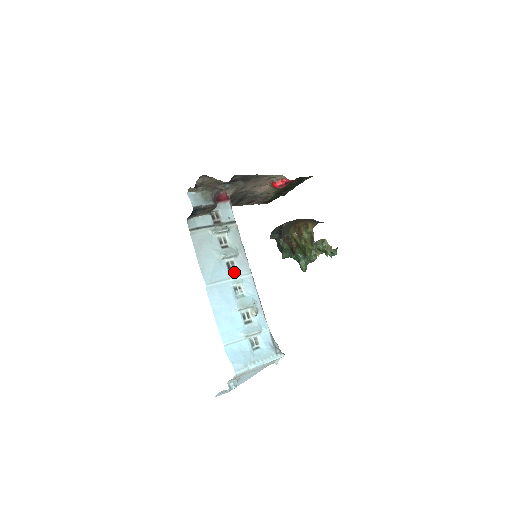
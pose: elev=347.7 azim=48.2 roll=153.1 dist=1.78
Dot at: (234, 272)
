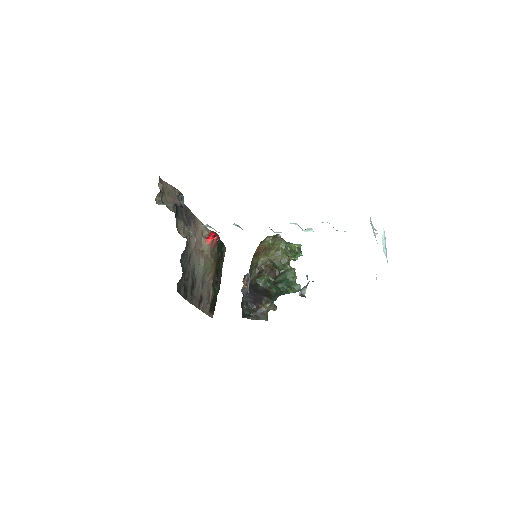
Dot at: occluded
